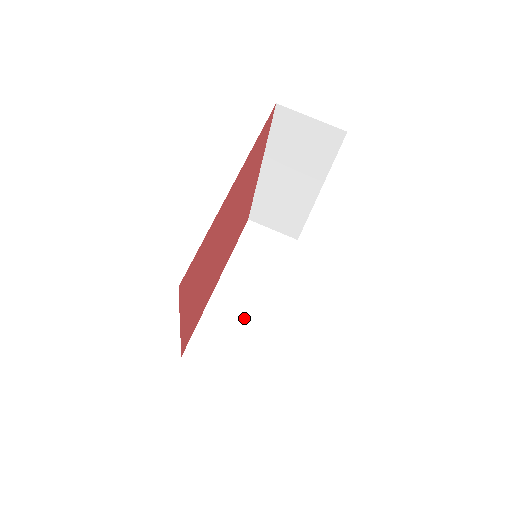
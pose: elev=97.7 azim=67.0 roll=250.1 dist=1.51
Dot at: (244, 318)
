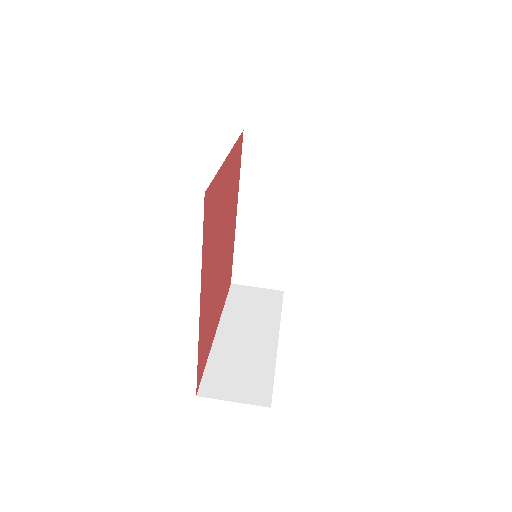
Dot at: (254, 353)
